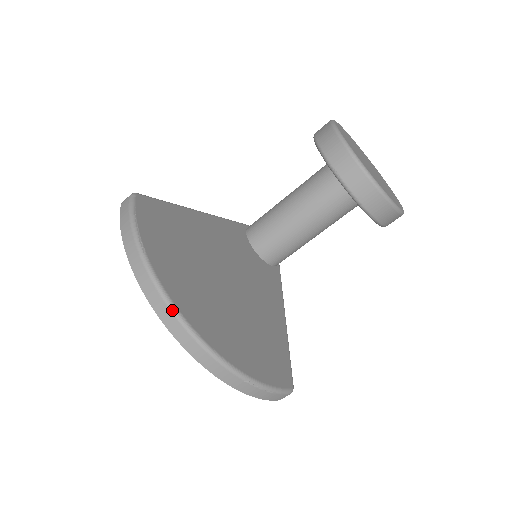
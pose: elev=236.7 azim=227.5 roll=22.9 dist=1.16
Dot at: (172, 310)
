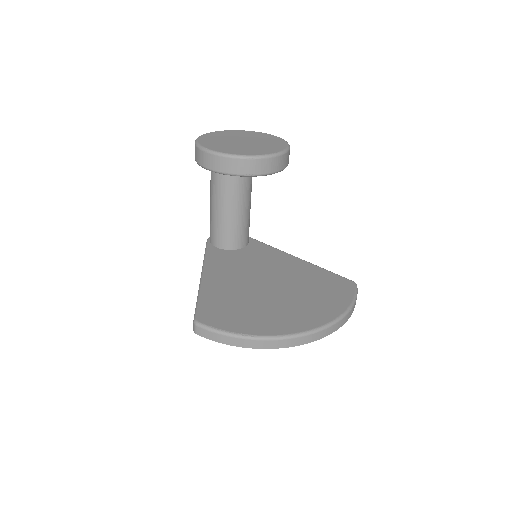
Dot at: (300, 336)
